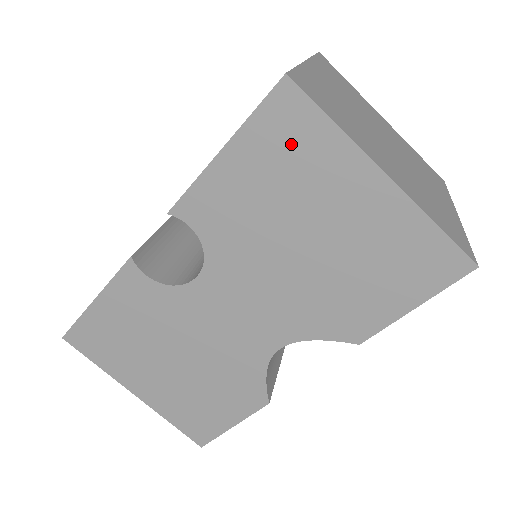
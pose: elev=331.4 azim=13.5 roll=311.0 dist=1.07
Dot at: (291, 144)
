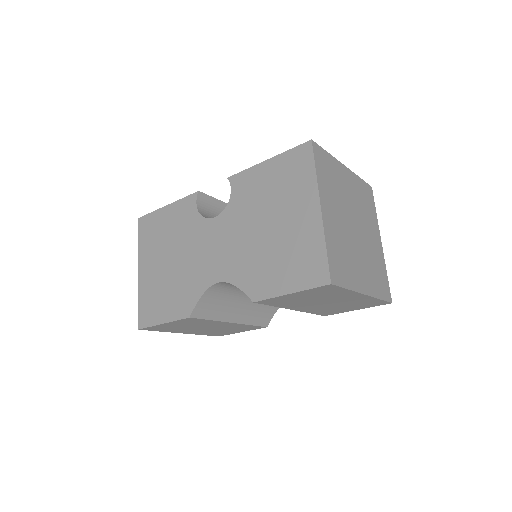
Dot at: (294, 172)
